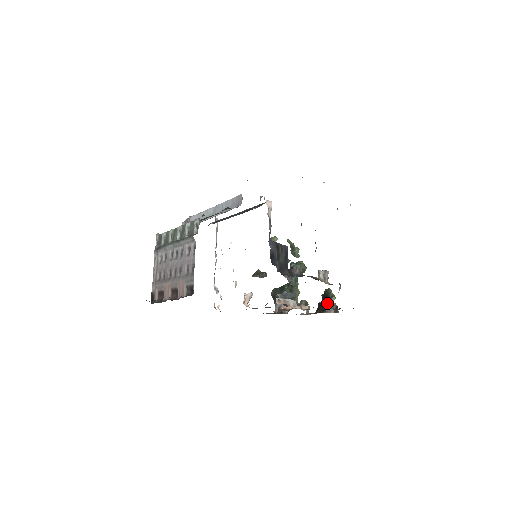
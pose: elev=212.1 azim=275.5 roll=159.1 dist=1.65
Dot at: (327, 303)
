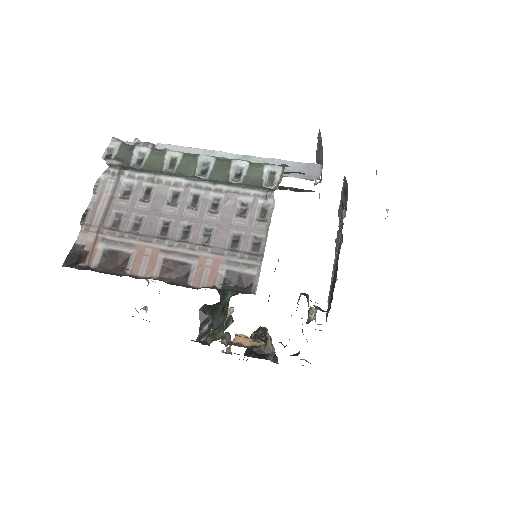
Dot at: occluded
